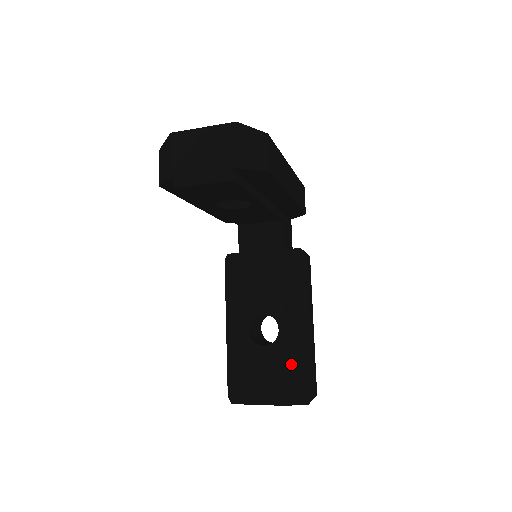
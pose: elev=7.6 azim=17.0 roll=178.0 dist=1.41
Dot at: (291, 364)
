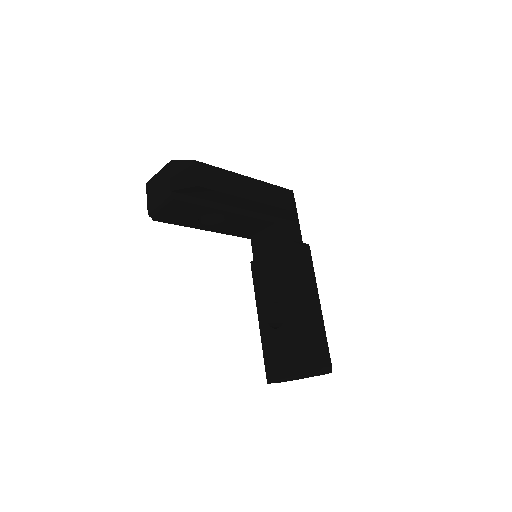
Dot at: (300, 340)
